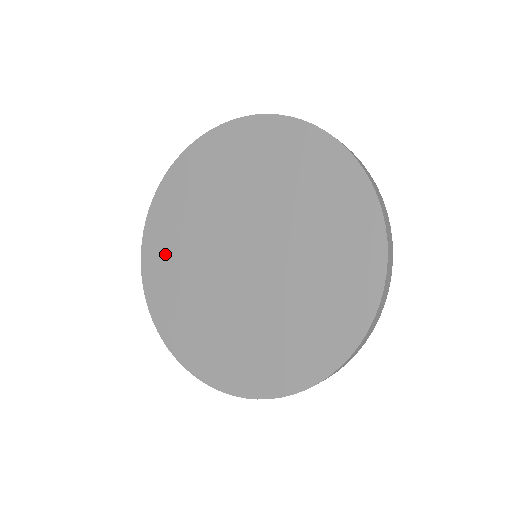
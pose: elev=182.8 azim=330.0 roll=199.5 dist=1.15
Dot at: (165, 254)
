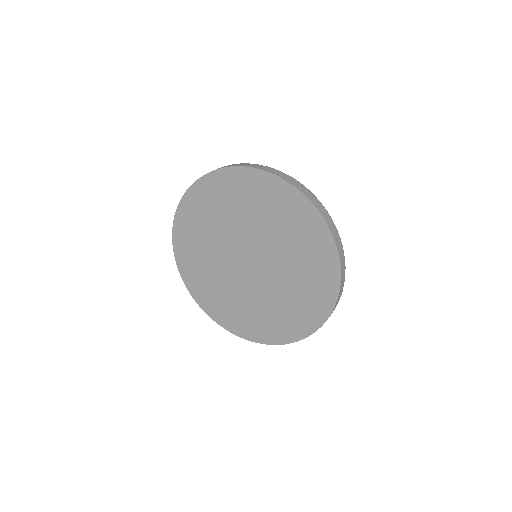
Dot at: (197, 217)
